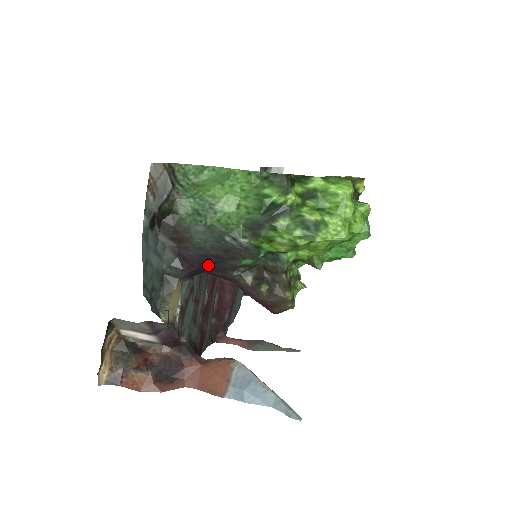
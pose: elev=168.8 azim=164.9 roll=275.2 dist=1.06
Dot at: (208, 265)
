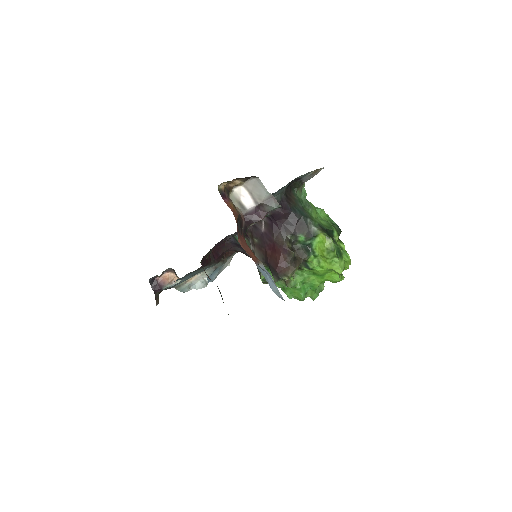
Dot at: (284, 220)
